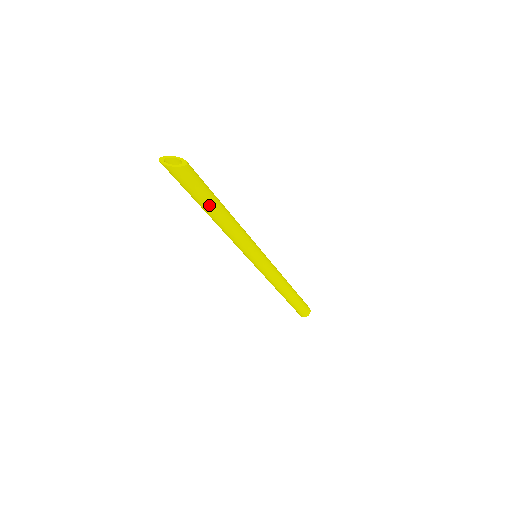
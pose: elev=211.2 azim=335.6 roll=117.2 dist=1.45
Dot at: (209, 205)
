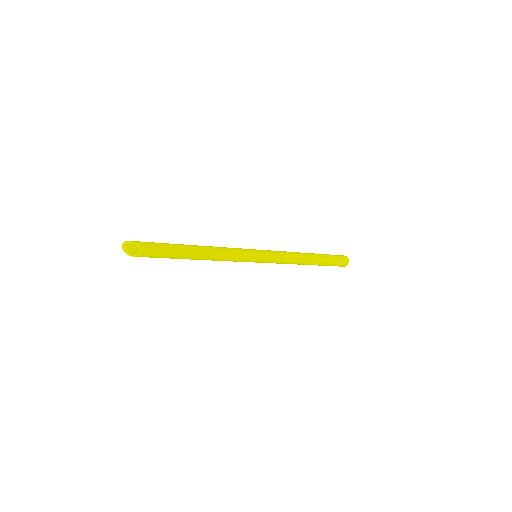
Dot at: (177, 258)
